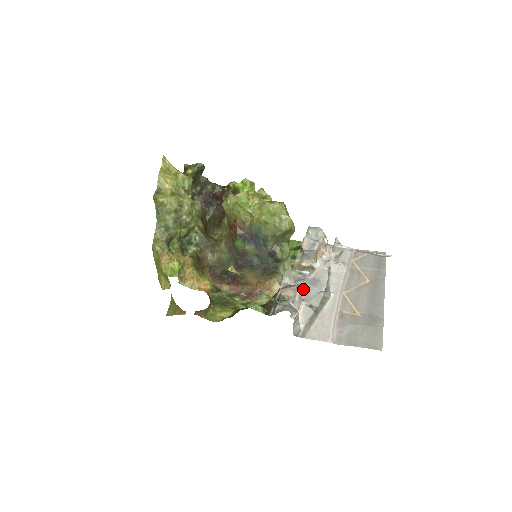
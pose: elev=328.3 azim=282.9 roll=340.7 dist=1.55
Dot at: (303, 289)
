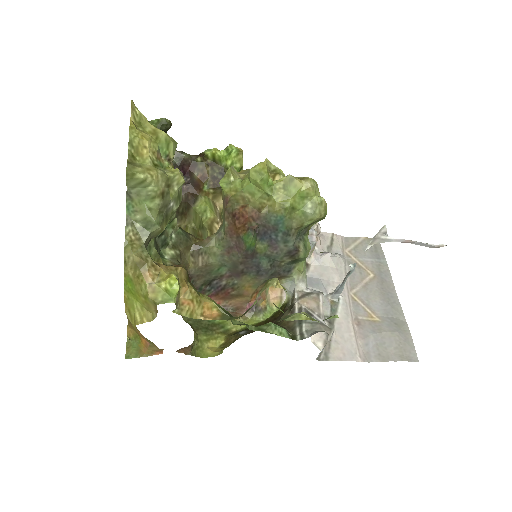
Dot at: (323, 296)
